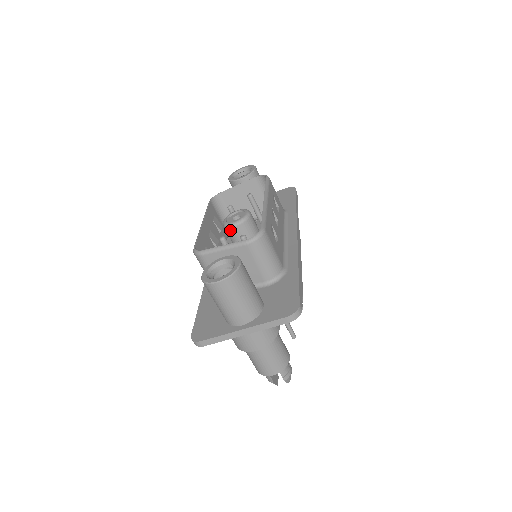
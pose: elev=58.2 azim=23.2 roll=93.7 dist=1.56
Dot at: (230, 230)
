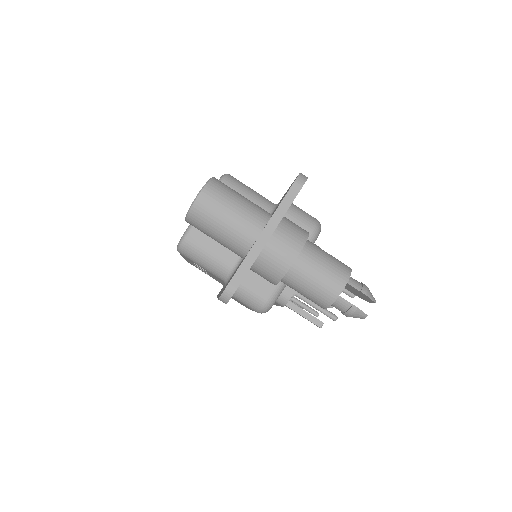
Dot at: occluded
